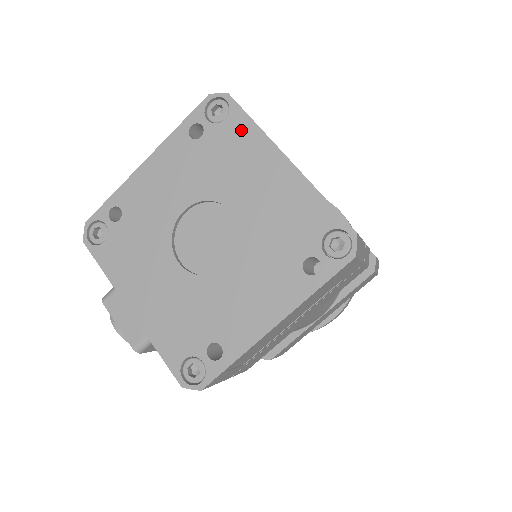
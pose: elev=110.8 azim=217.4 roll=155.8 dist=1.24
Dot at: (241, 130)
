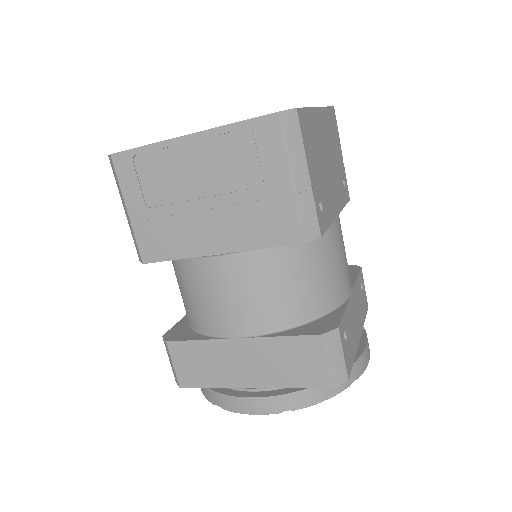
Dot at: occluded
